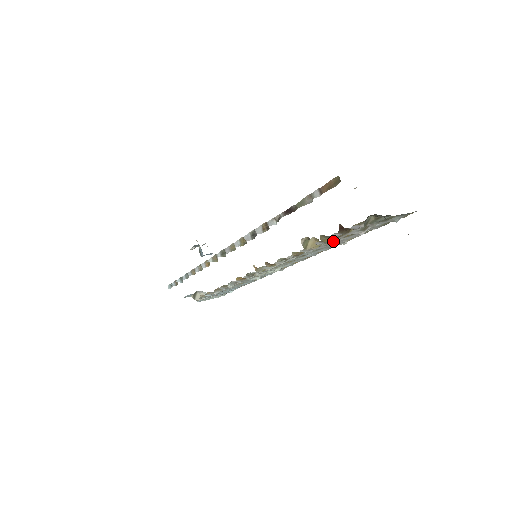
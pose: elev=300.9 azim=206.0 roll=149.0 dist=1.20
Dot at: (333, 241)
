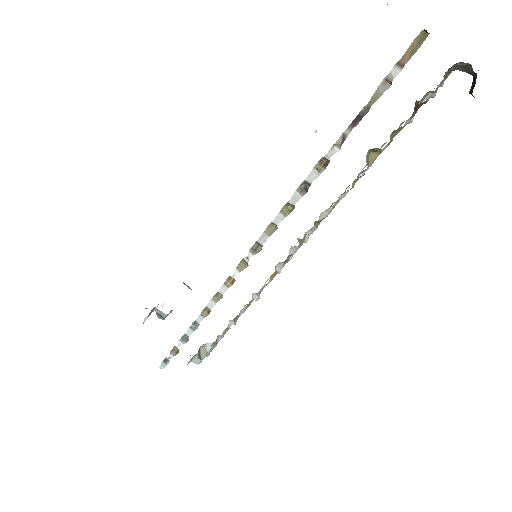
Dot at: occluded
